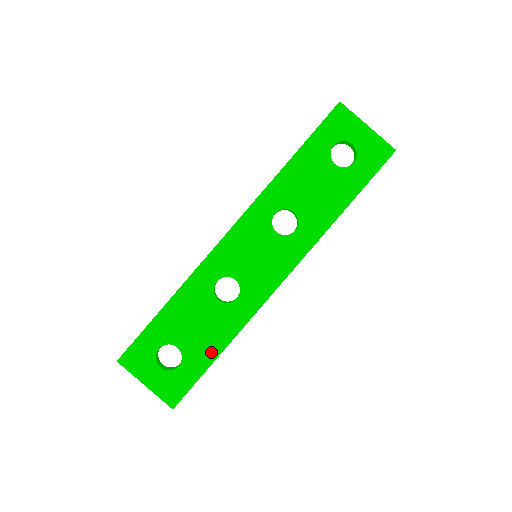
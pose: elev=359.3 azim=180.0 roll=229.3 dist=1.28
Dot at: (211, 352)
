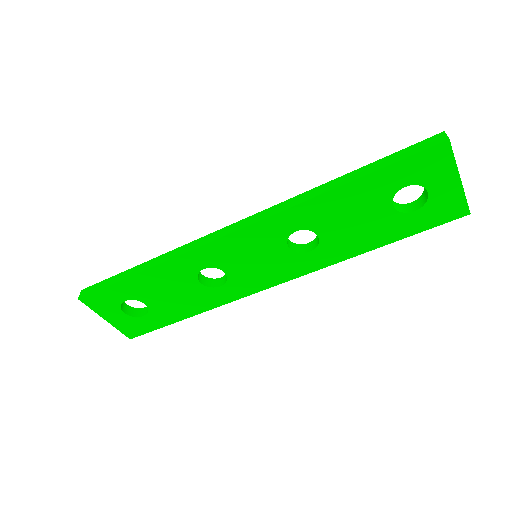
Dot at: (179, 315)
